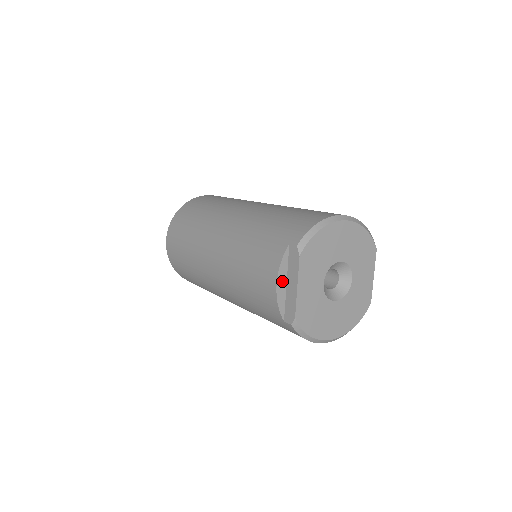
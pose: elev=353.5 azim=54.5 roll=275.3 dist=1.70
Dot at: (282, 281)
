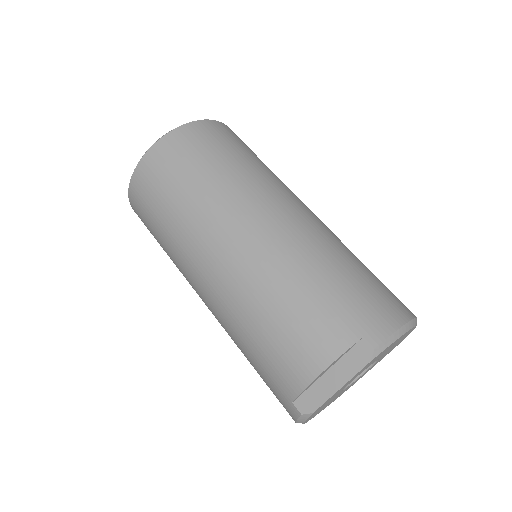
Dot at: (326, 369)
